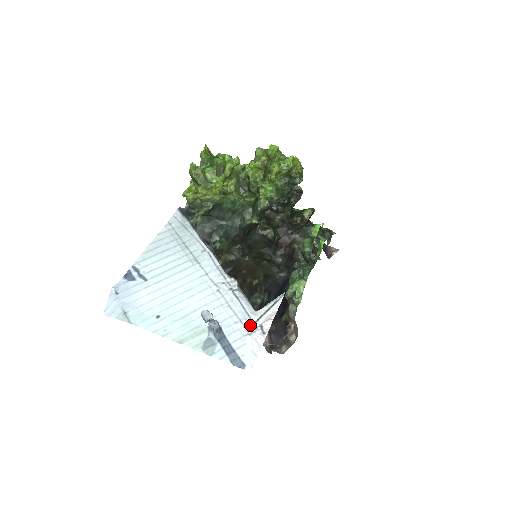
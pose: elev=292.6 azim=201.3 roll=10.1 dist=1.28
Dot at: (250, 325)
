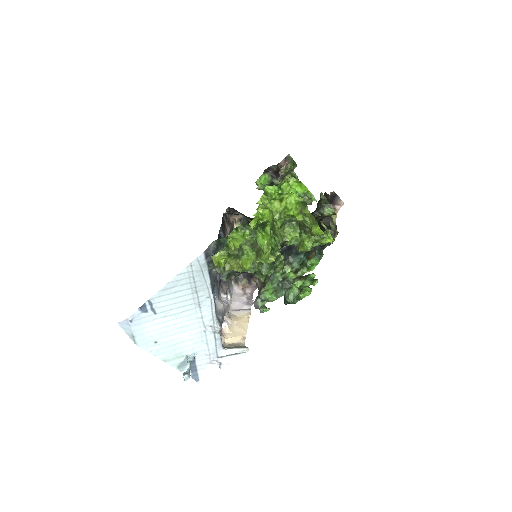
Dot at: (214, 358)
